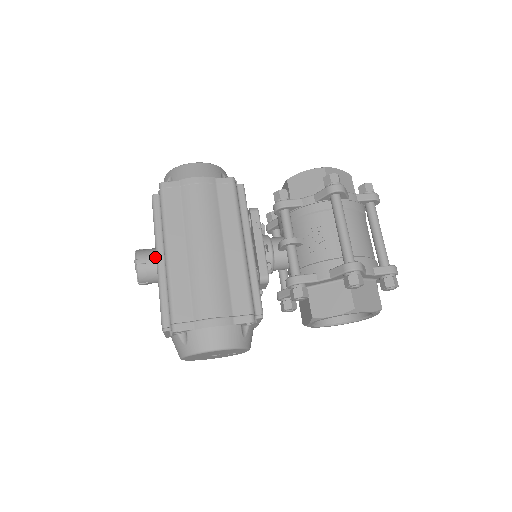
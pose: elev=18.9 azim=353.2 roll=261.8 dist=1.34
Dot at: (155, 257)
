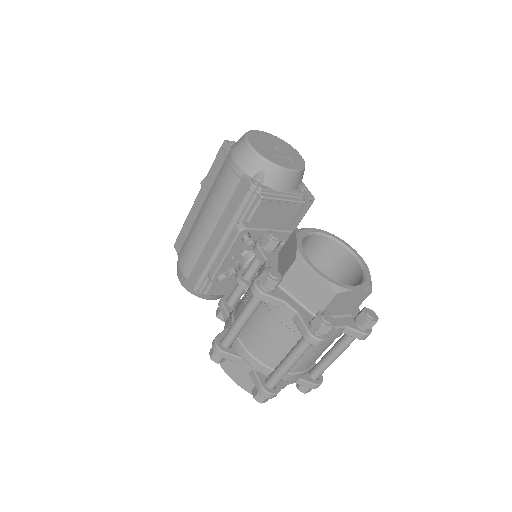
Dot at: occluded
